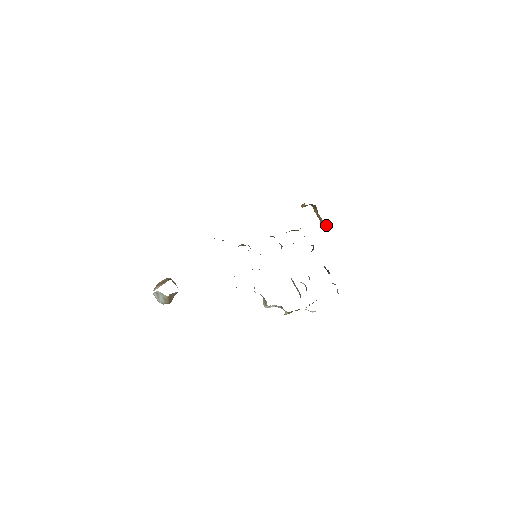
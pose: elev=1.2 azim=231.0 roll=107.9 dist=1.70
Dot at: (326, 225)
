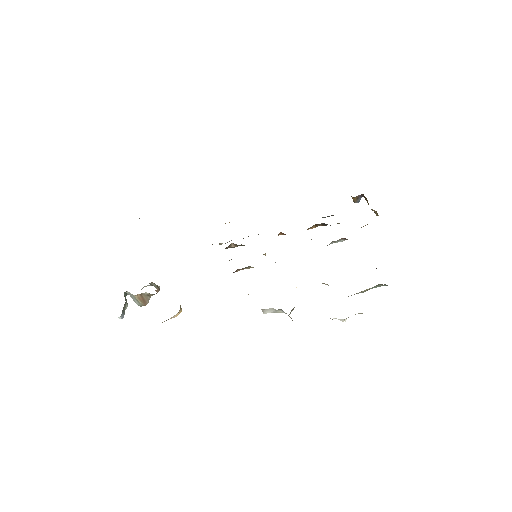
Dot at: (377, 214)
